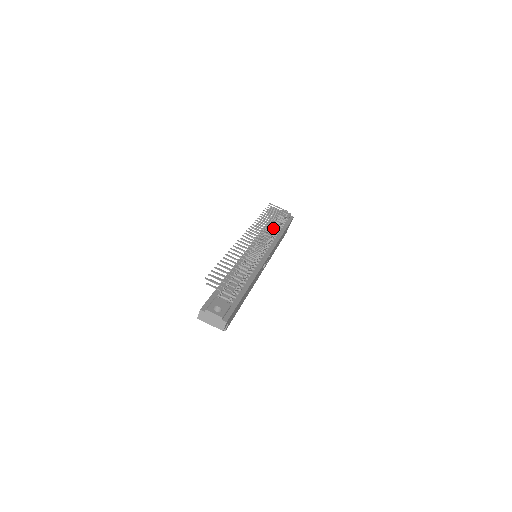
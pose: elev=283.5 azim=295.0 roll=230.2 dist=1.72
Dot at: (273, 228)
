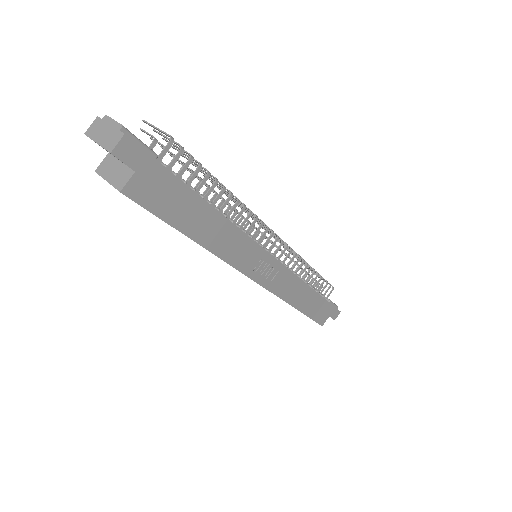
Dot at: occluded
